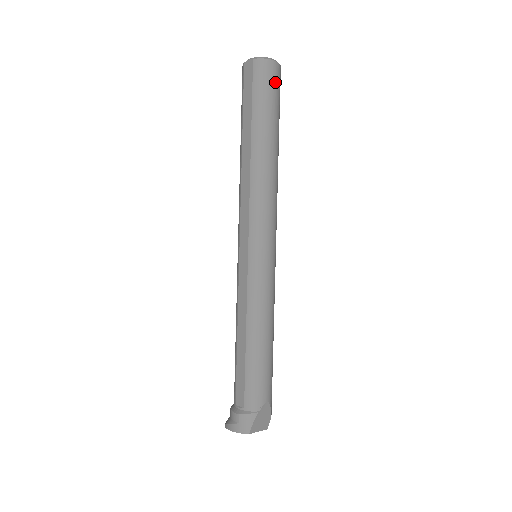
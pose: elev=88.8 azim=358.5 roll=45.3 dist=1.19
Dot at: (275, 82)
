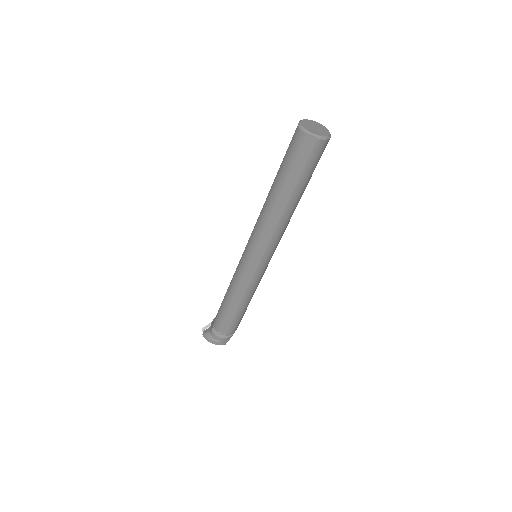
Dot at: occluded
